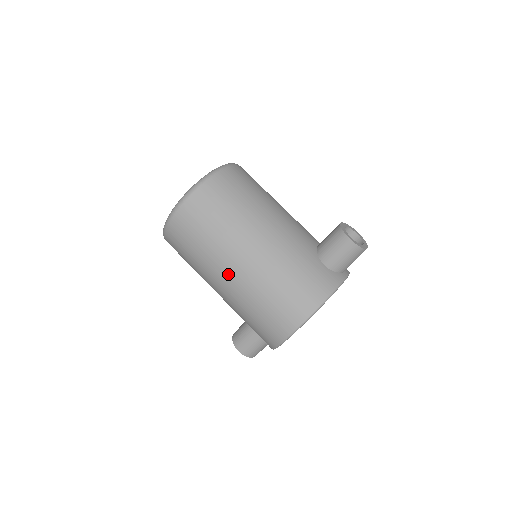
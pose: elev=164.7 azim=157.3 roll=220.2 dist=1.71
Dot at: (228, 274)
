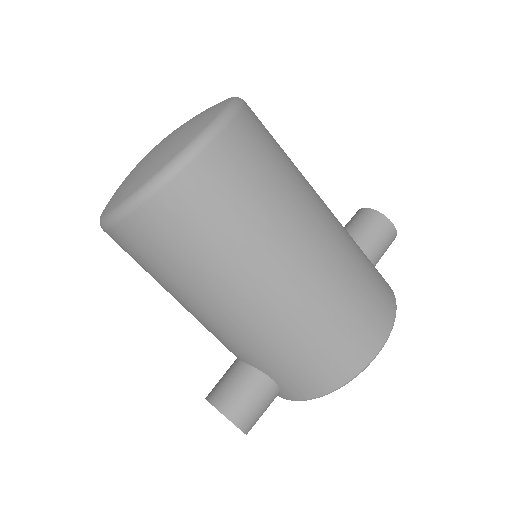
Dot at: (293, 266)
